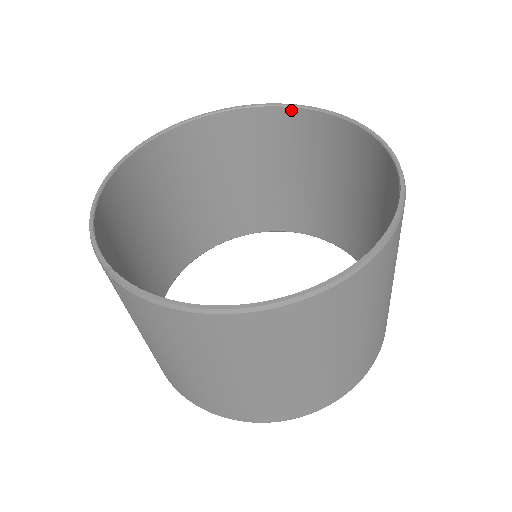
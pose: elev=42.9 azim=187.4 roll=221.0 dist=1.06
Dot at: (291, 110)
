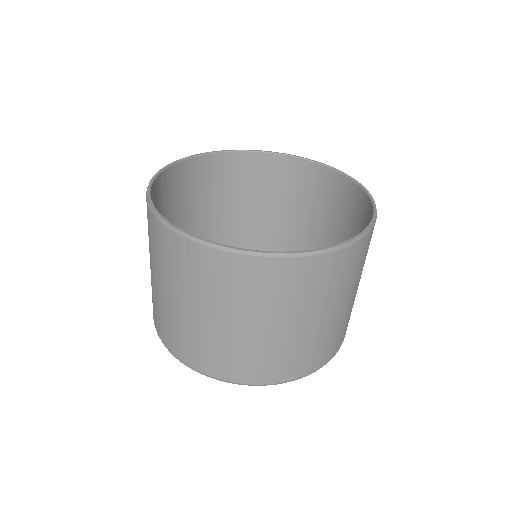
Dot at: (341, 176)
